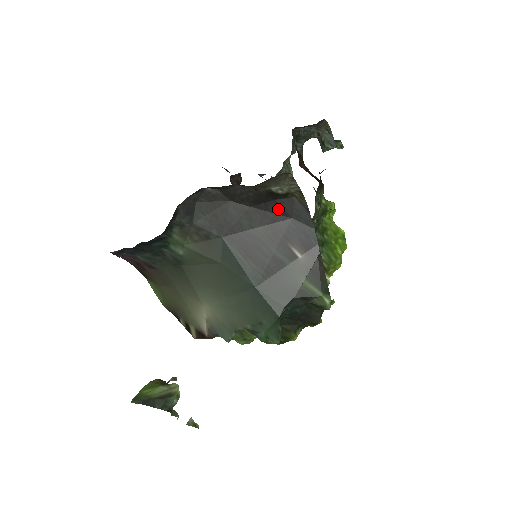
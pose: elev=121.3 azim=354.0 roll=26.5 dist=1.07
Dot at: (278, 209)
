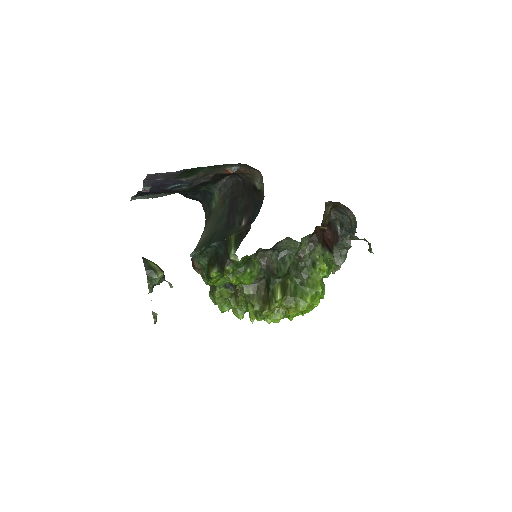
Dot at: (254, 198)
